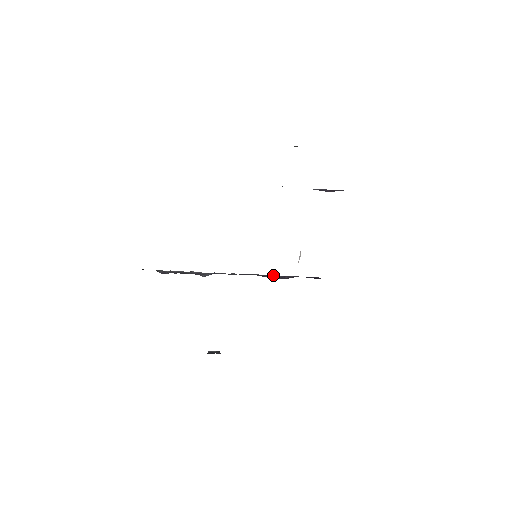
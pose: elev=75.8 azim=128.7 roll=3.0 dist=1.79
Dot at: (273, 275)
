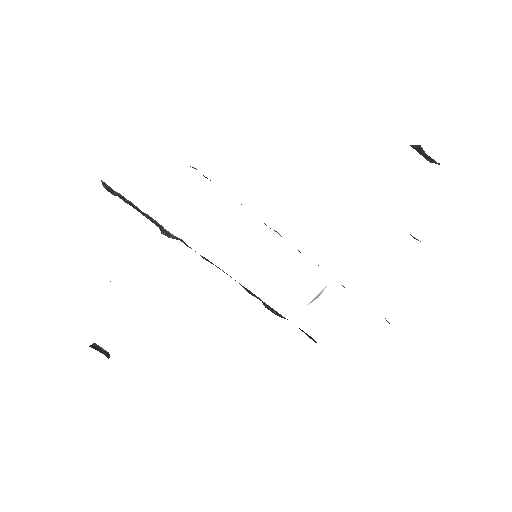
Dot at: occluded
